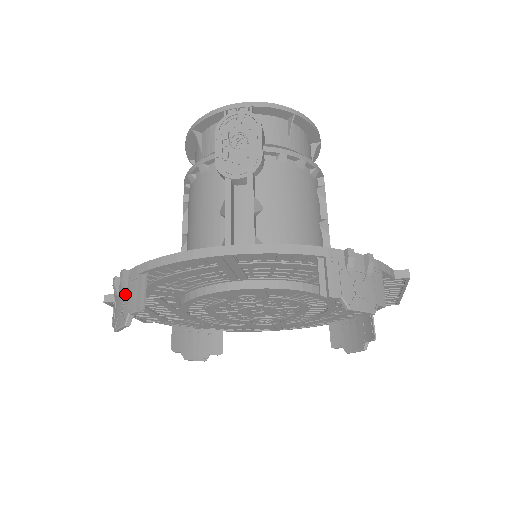
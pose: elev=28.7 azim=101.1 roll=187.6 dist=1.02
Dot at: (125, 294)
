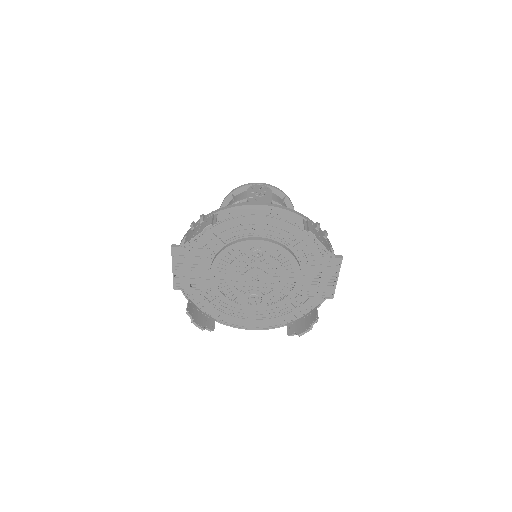
Dot at: (201, 224)
